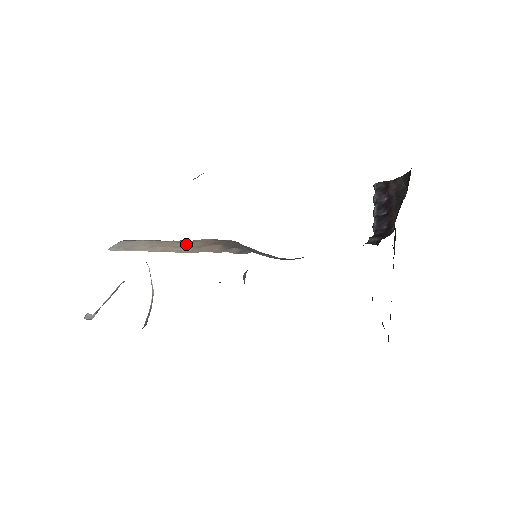
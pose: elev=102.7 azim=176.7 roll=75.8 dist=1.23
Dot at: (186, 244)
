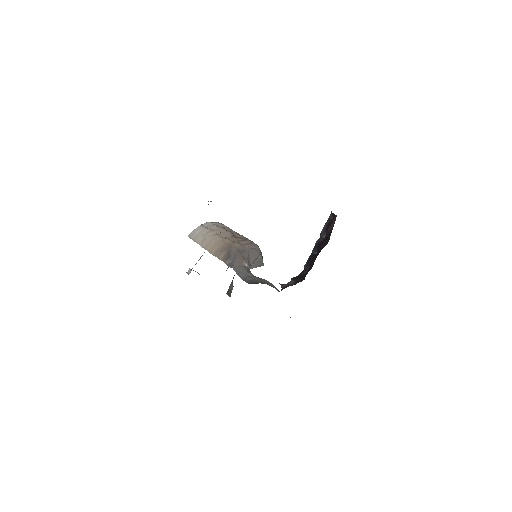
Dot at: (216, 243)
